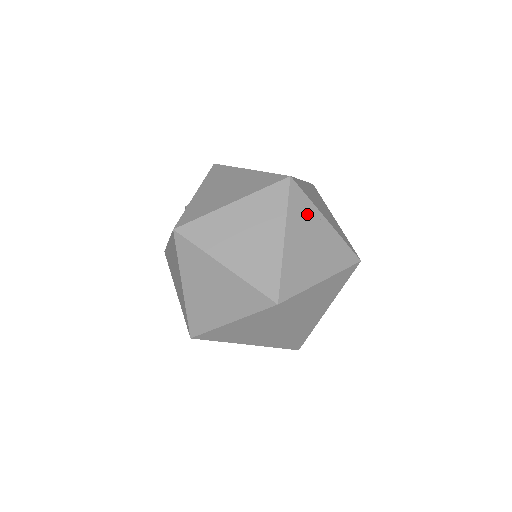
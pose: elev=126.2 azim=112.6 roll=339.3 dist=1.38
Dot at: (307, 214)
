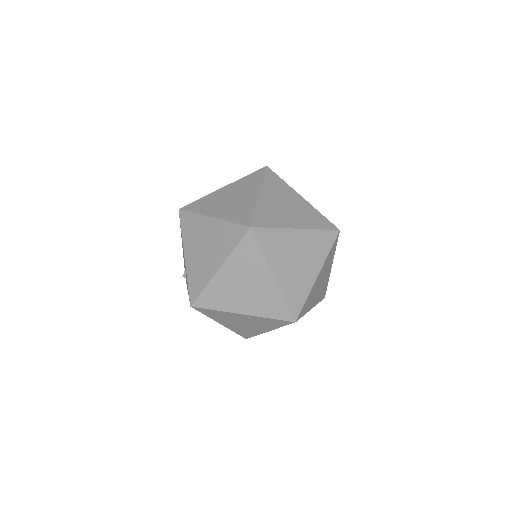
Dot at: occluded
